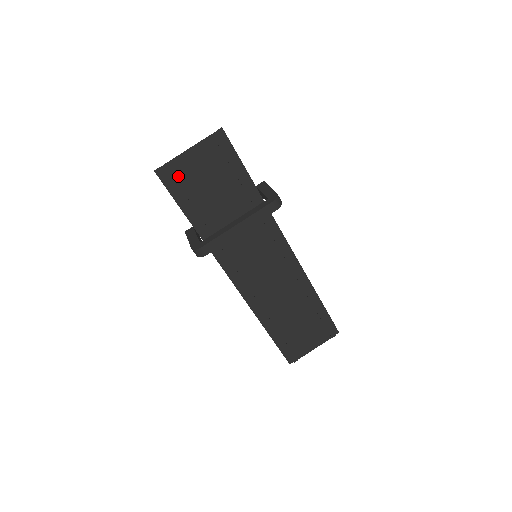
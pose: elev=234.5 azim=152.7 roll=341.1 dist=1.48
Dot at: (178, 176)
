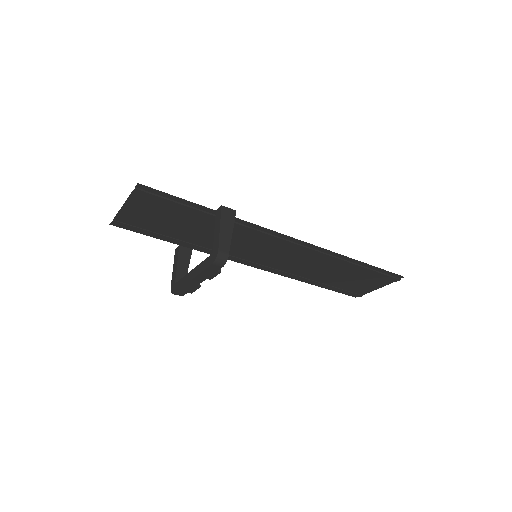
Dot at: (133, 223)
